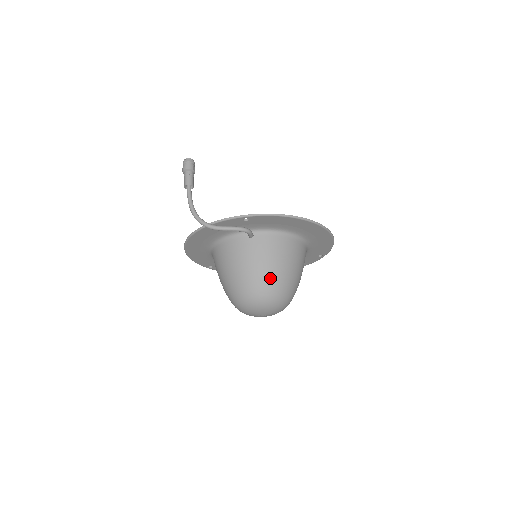
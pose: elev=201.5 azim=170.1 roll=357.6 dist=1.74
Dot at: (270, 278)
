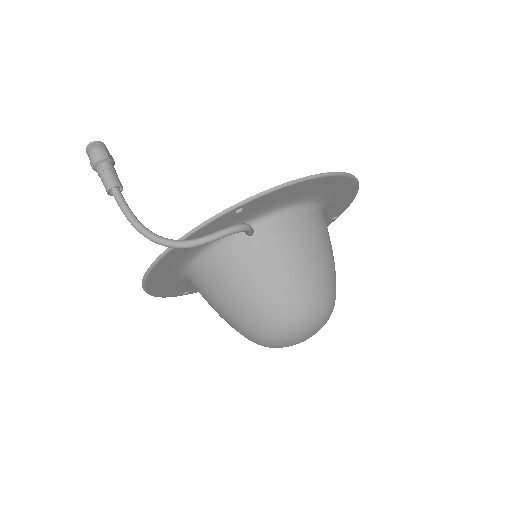
Dot at: (304, 286)
